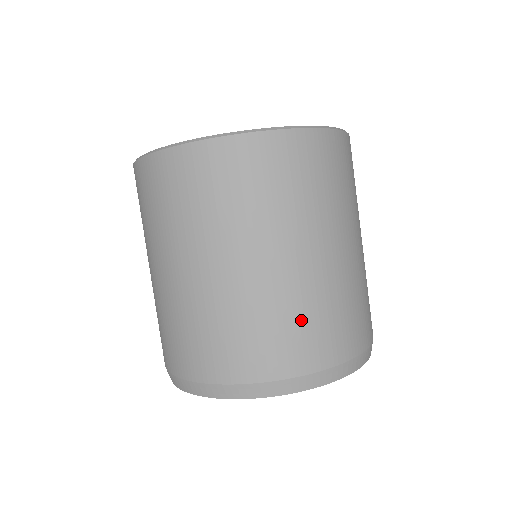
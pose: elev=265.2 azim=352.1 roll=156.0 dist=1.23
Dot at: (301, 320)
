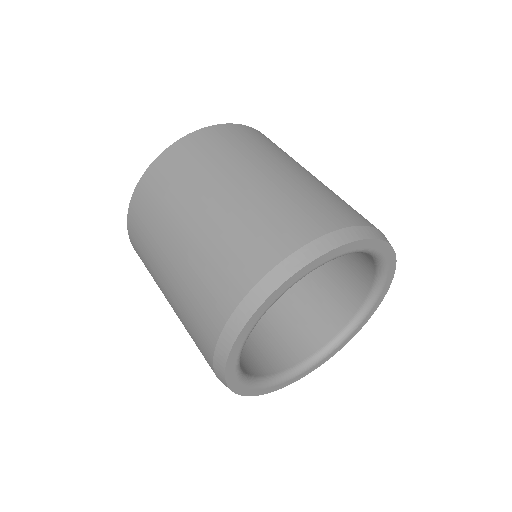
Dot at: (337, 199)
